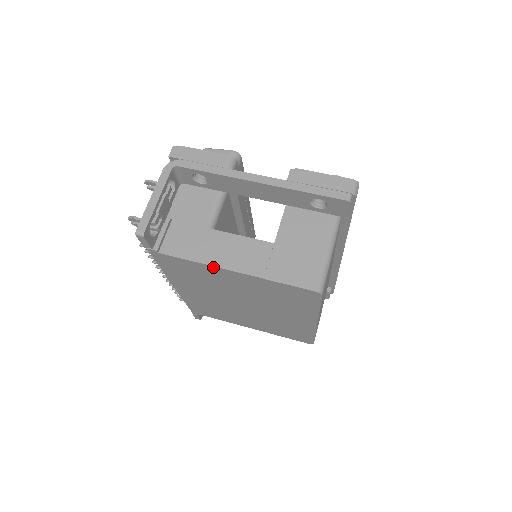
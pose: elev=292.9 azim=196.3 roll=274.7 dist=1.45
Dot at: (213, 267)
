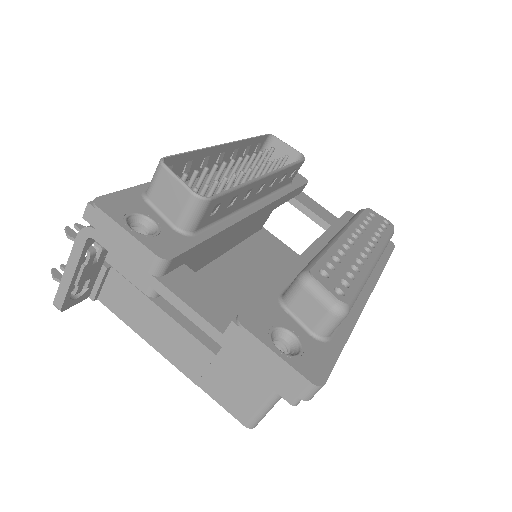
Dot at: (150, 341)
